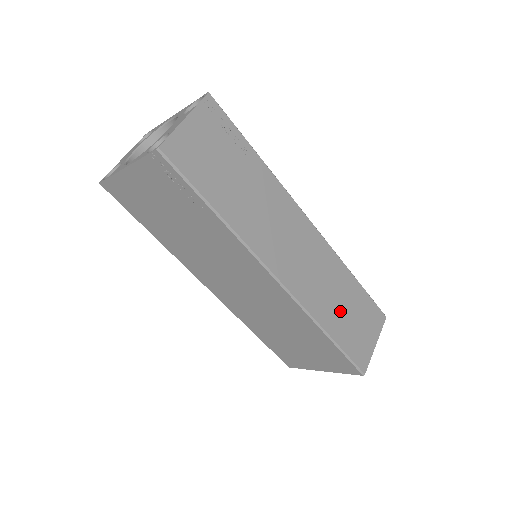
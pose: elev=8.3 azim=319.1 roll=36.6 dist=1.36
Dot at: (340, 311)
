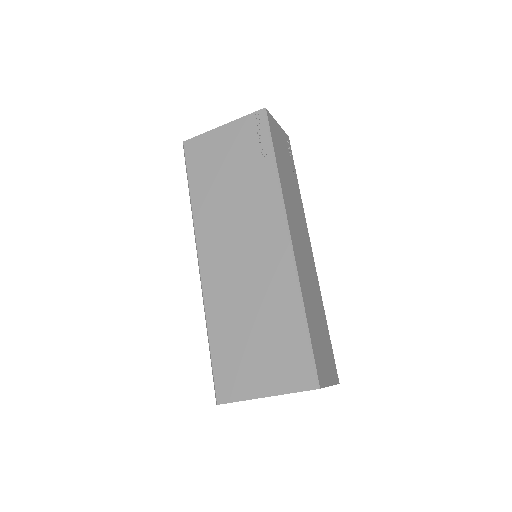
Dot at: (315, 318)
